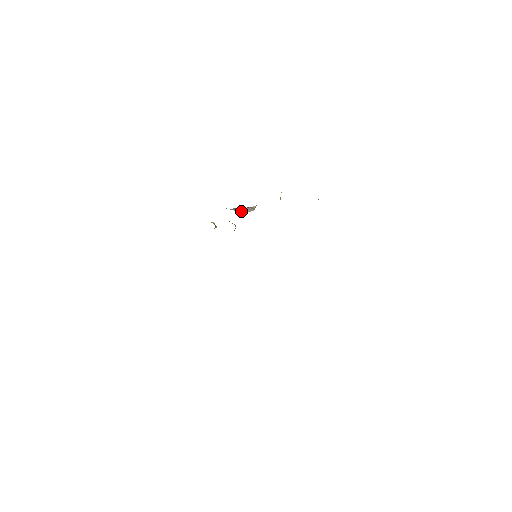
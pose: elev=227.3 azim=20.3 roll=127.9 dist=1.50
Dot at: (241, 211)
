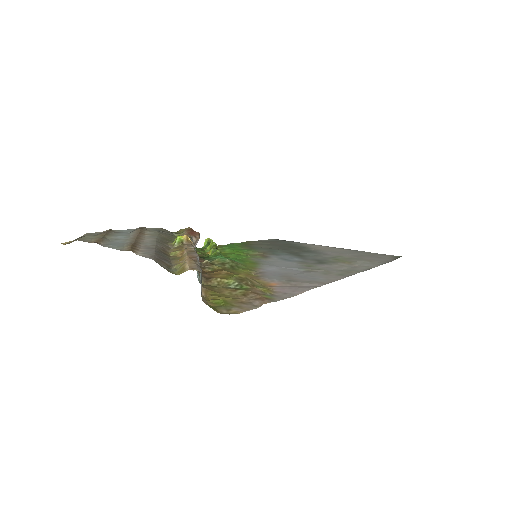
Dot at: occluded
